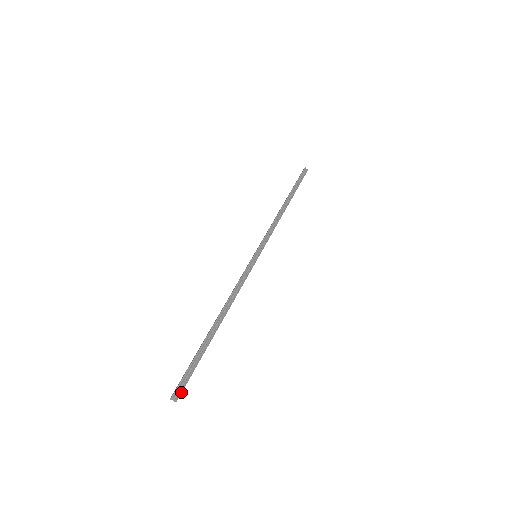
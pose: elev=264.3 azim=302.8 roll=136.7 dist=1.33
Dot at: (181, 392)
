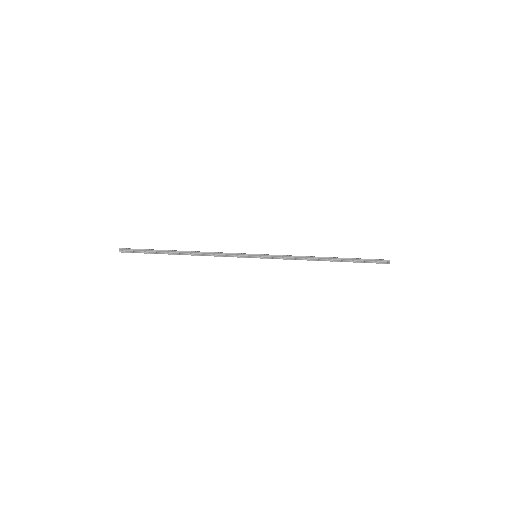
Dot at: (125, 252)
